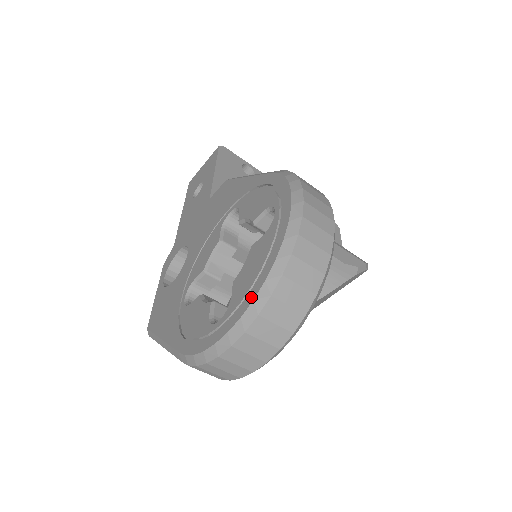
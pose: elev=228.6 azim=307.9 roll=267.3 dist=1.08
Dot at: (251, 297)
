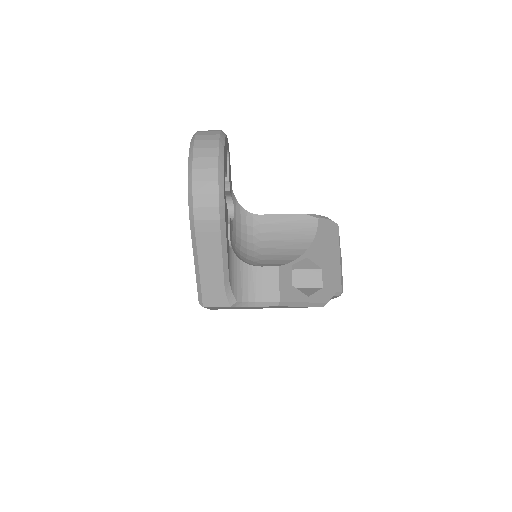
Dot at: (189, 152)
